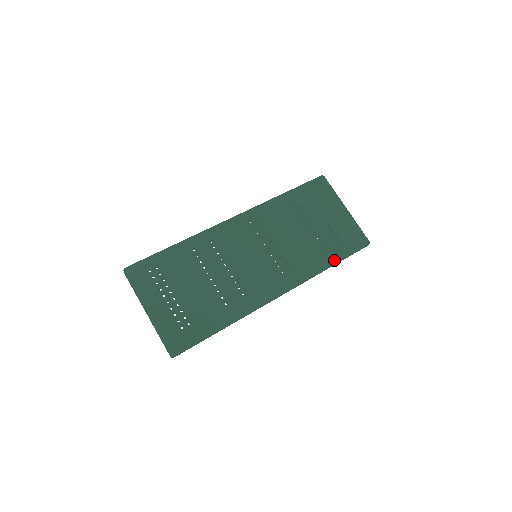
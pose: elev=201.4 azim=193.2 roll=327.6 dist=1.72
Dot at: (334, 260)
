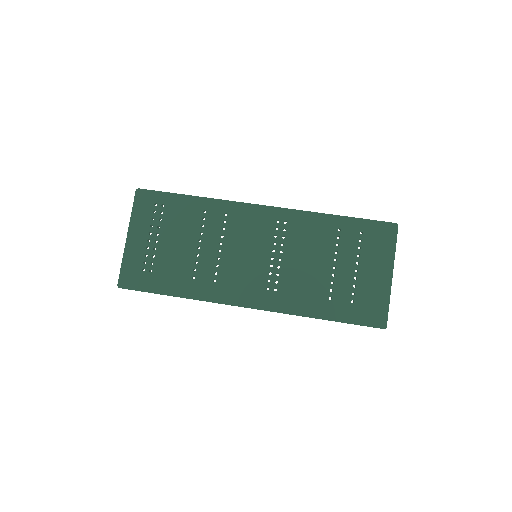
Dot at: (329, 315)
